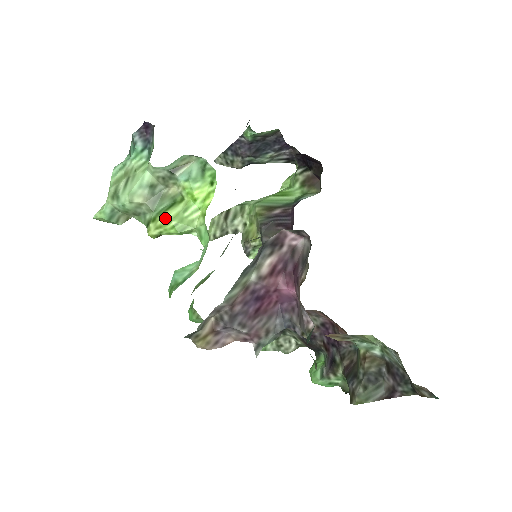
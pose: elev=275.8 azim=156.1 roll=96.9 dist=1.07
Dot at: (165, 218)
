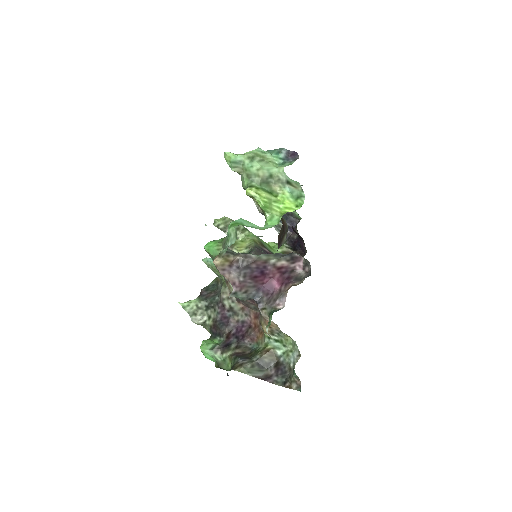
Dot at: (264, 194)
